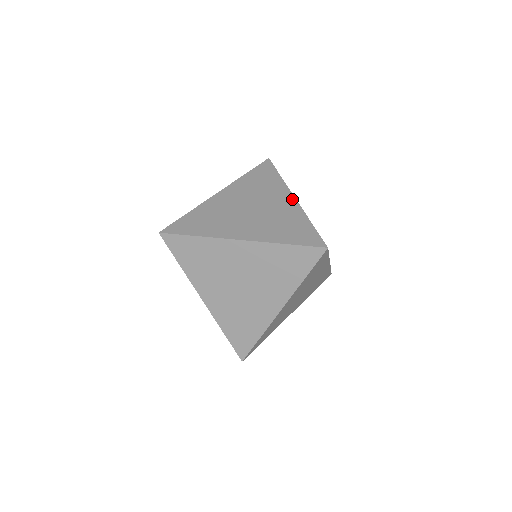
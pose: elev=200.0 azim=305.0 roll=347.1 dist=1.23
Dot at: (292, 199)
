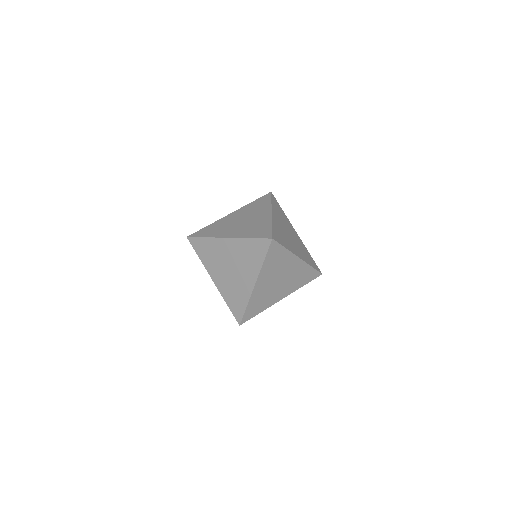
Dot at: occluded
